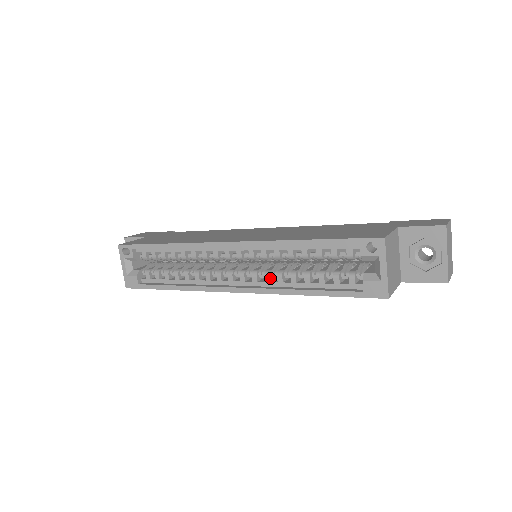
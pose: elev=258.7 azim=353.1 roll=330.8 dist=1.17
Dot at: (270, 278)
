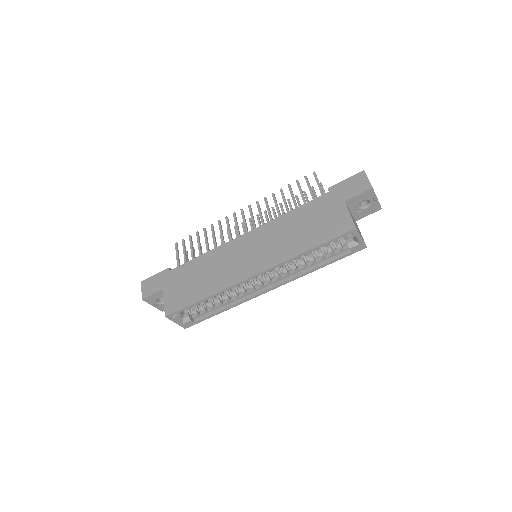
Dot at: (288, 272)
